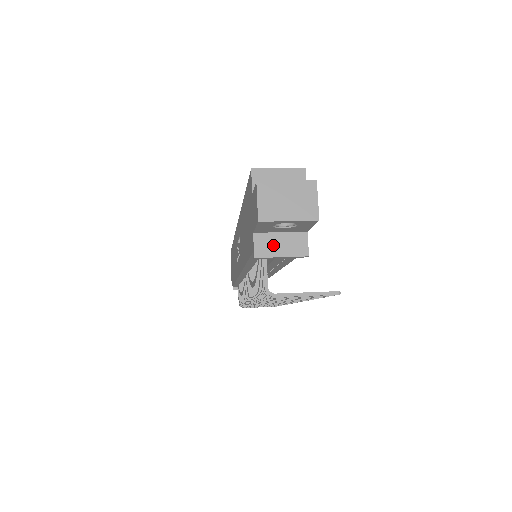
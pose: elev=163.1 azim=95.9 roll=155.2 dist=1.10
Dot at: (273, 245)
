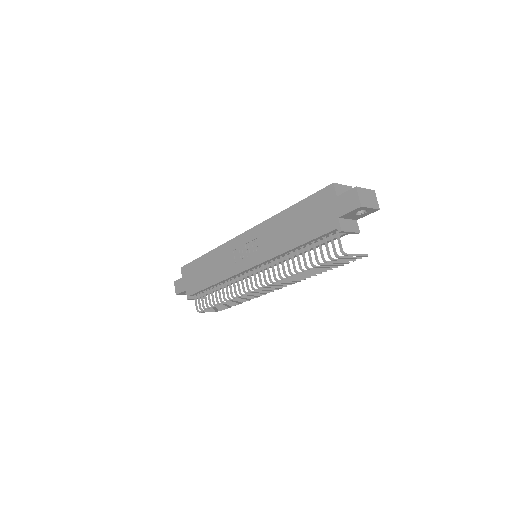
Dot at: (347, 225)
